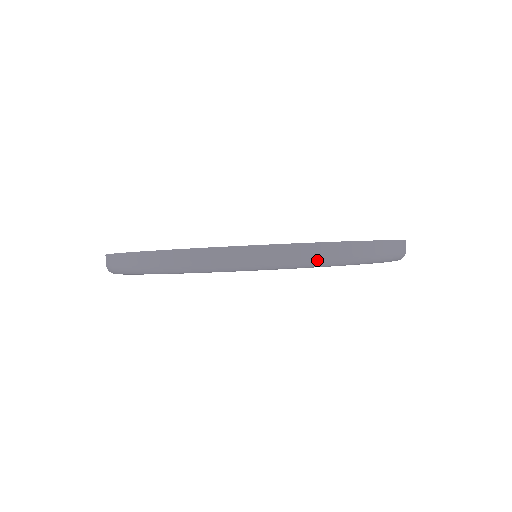
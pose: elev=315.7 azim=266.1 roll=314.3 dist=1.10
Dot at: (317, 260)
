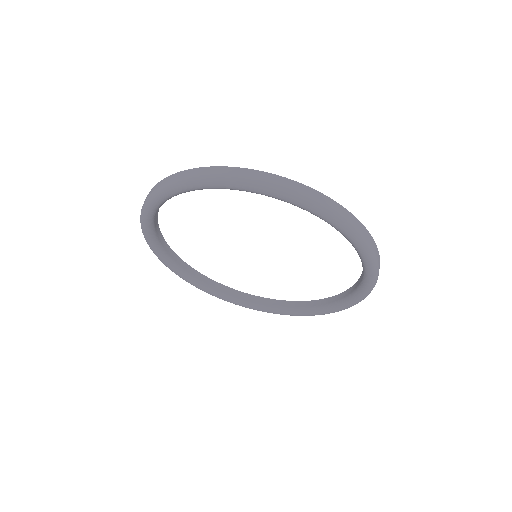
Dot at: (278, 187)
